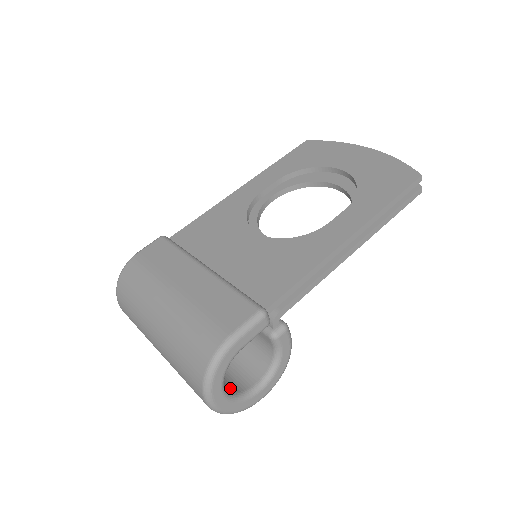
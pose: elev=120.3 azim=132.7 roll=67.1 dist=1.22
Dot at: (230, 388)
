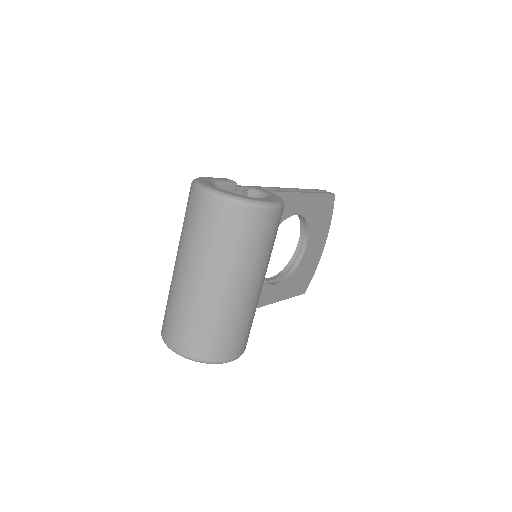
Dot at: occluded
